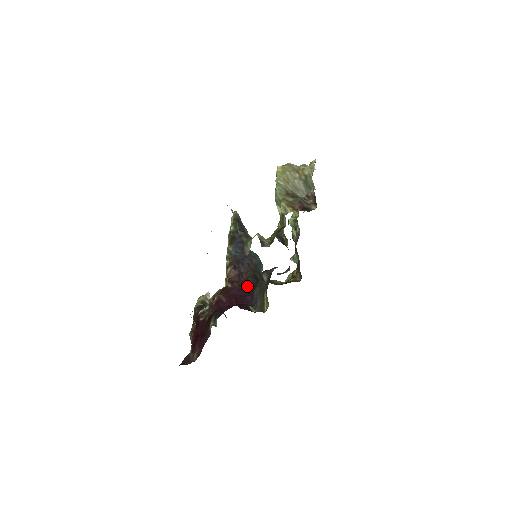
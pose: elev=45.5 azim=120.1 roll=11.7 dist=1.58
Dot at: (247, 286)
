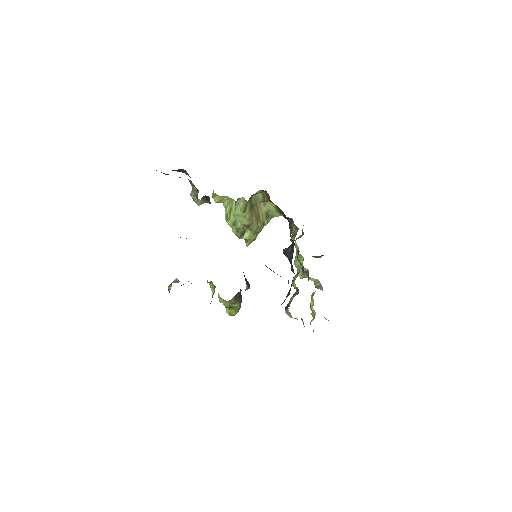
Dot at: occluded
